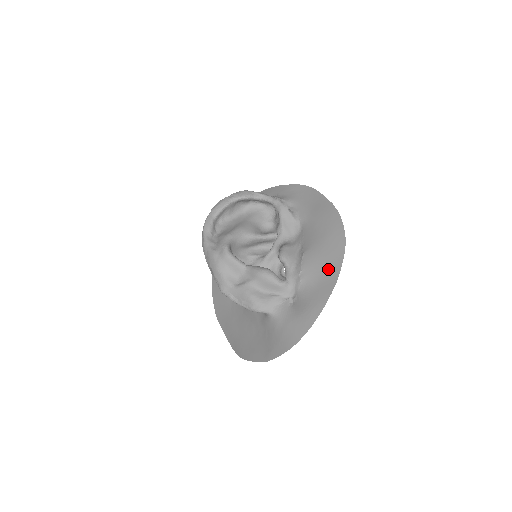
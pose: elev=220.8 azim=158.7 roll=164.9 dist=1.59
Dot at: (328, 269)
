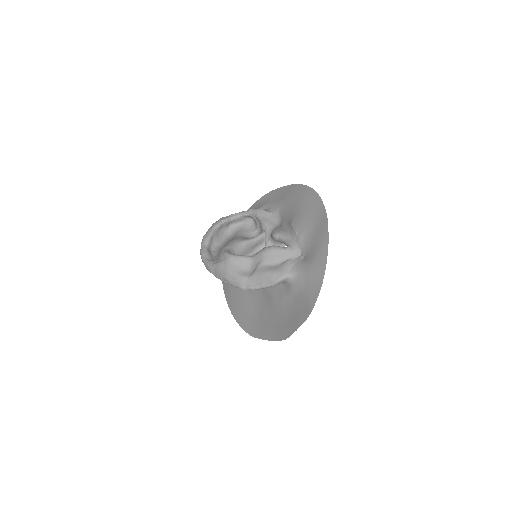
Dot at: (315, 215)
